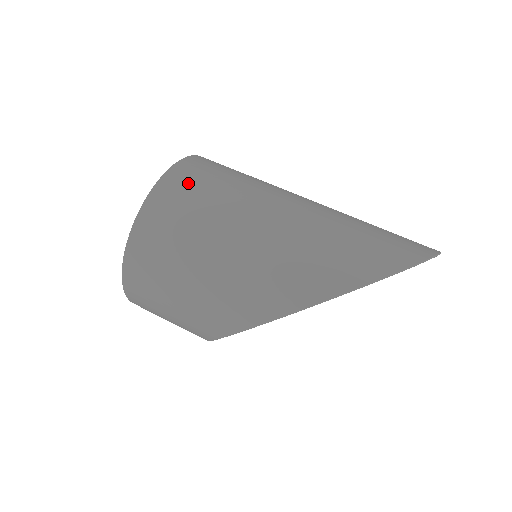
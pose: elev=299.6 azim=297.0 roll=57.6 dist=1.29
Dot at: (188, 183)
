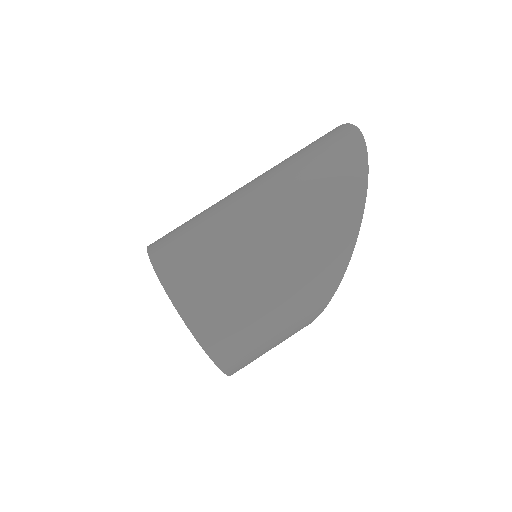
Dot at: (194, 286)
